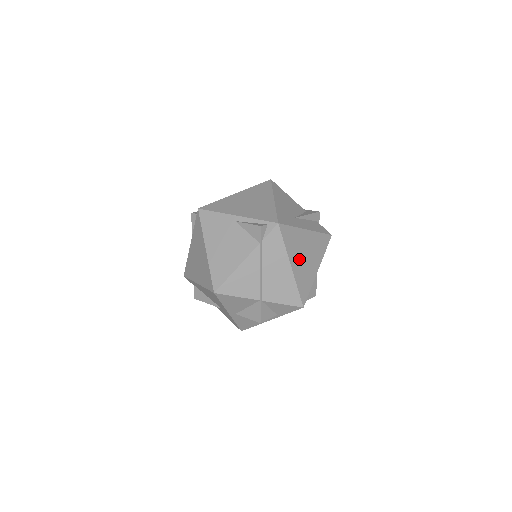
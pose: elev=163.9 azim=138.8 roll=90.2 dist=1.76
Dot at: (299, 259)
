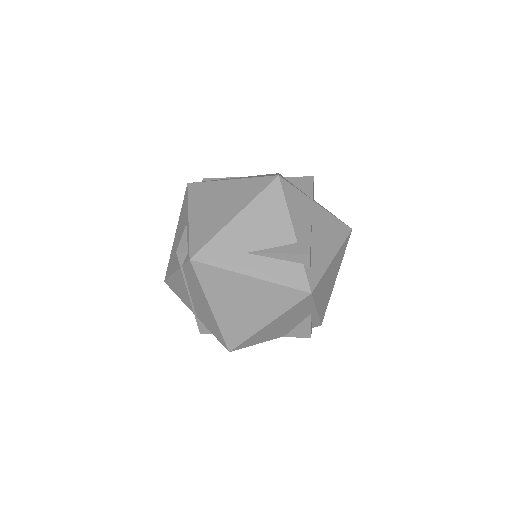
Dot at: (228, 304)
